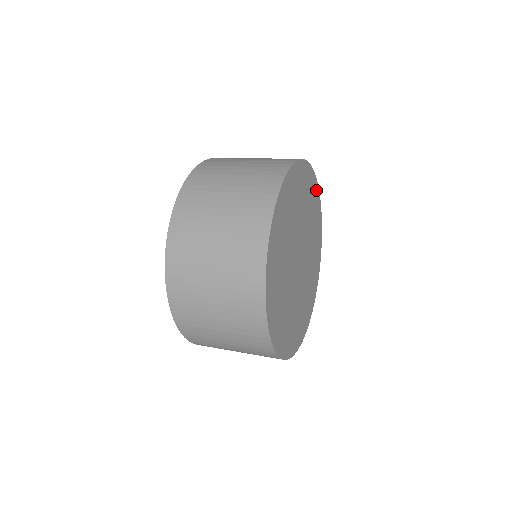
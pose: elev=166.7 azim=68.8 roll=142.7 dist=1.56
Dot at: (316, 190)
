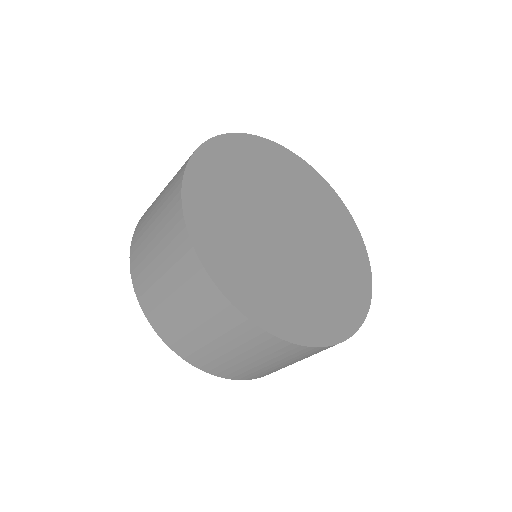
Dot at: (357, 238)
